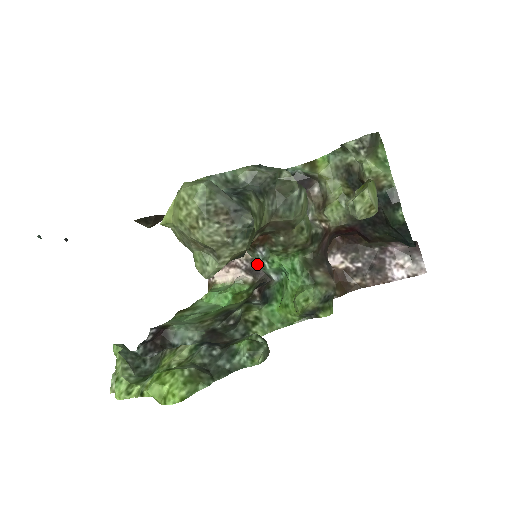
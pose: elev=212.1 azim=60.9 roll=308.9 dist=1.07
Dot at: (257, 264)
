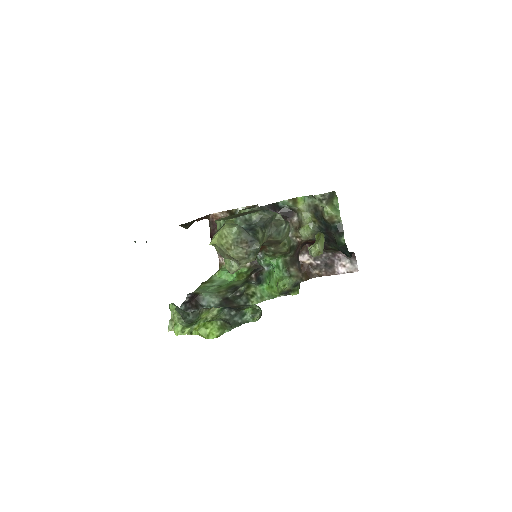
Dot at: occluded
